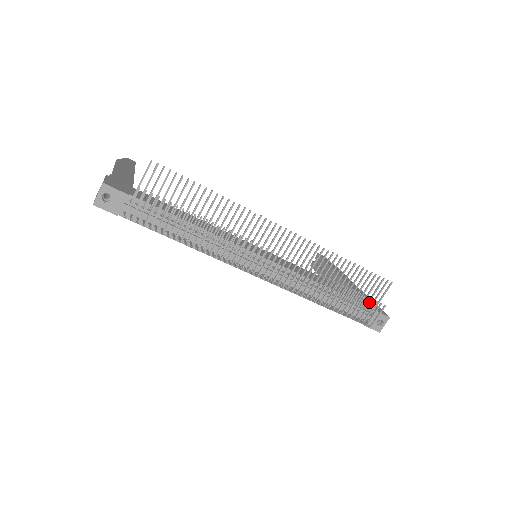
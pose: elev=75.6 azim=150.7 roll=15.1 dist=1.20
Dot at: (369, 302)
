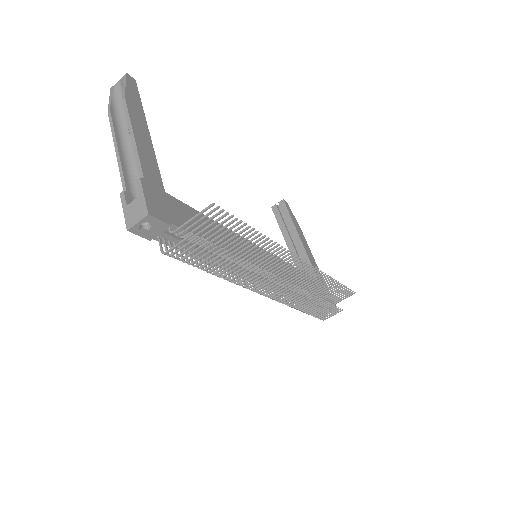
Dot at: (325, 290)
